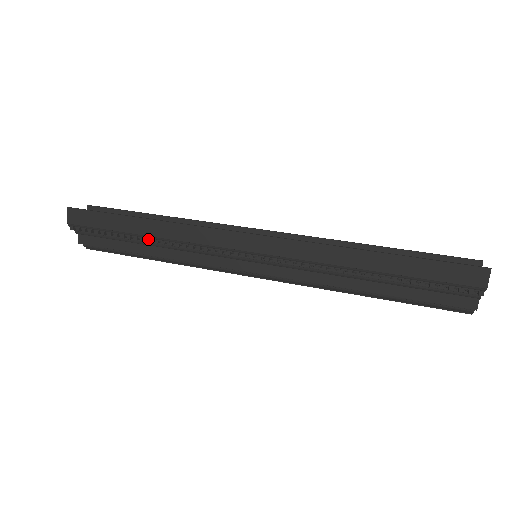
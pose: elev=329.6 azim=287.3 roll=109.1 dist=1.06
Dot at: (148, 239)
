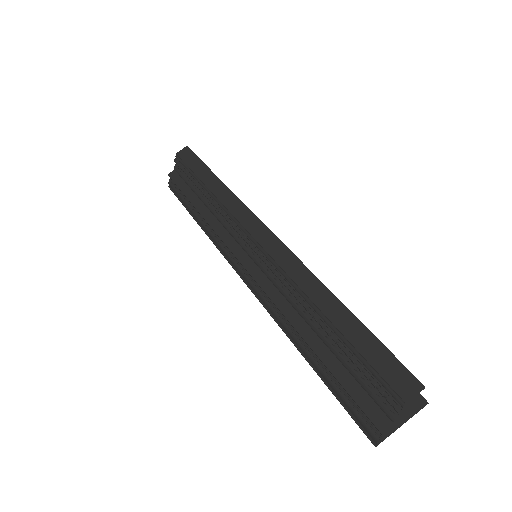
Dot at: (206, 192)
